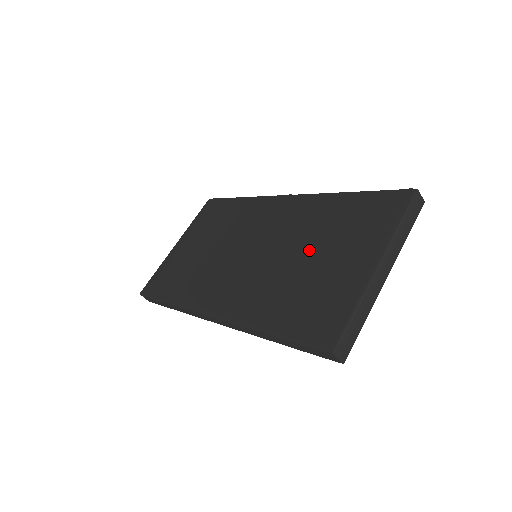
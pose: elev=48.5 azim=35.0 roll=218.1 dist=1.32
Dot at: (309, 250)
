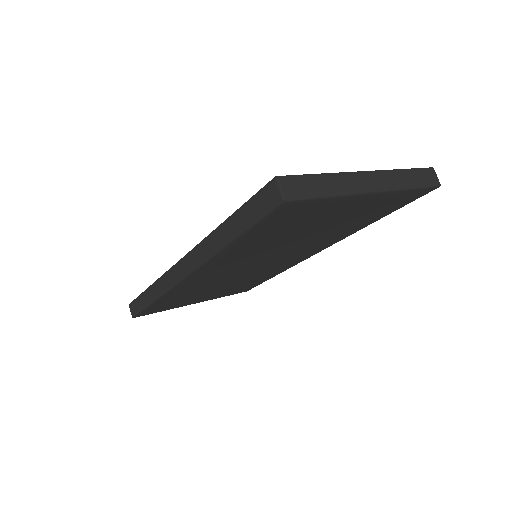
Dot at: occluded
